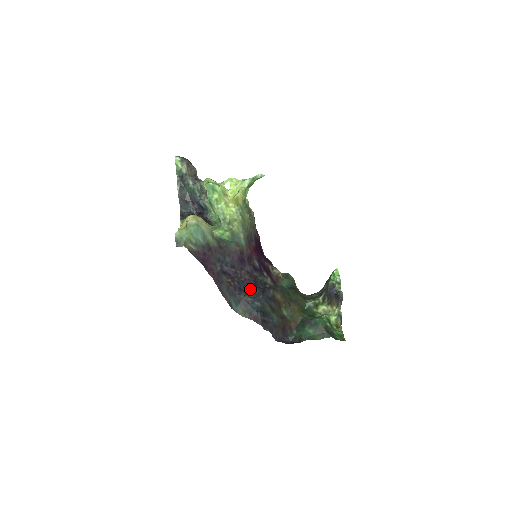
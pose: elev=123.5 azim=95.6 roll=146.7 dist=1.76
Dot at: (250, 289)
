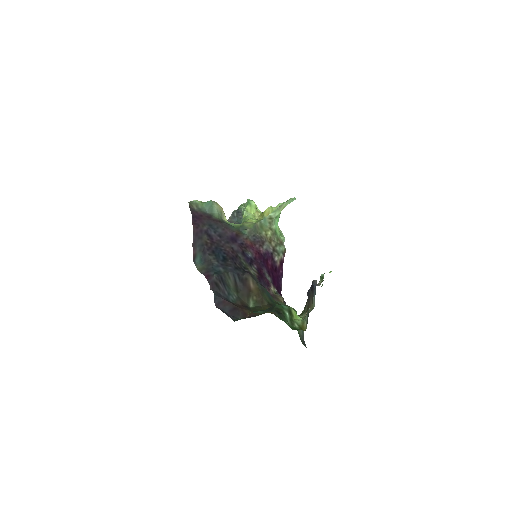
Dot at: (224, 258)
